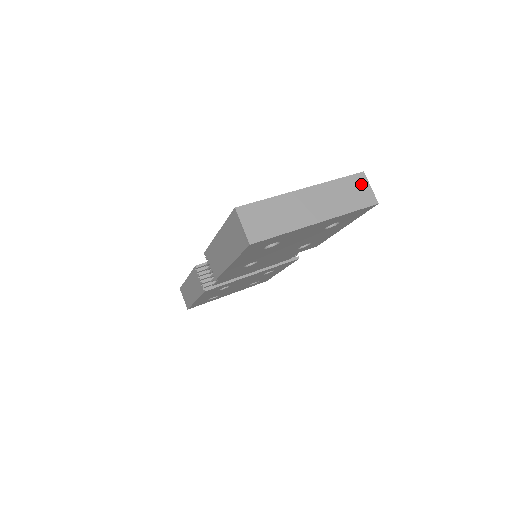
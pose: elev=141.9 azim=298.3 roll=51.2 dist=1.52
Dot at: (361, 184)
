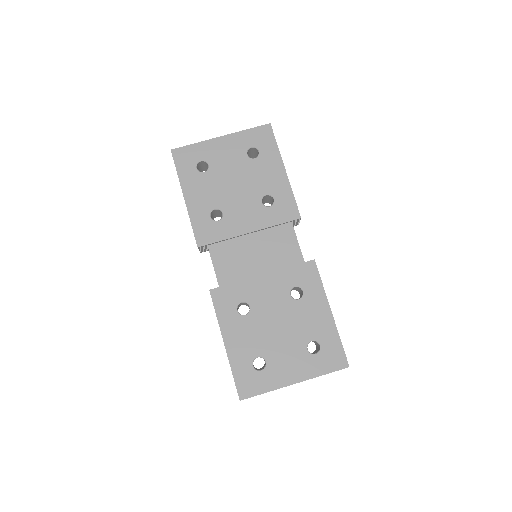
Dot at: occluded
